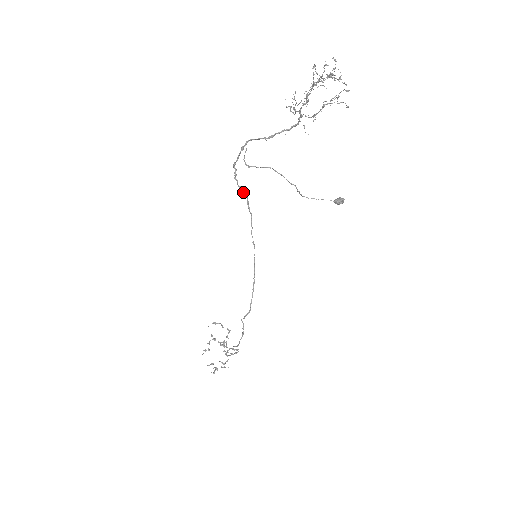
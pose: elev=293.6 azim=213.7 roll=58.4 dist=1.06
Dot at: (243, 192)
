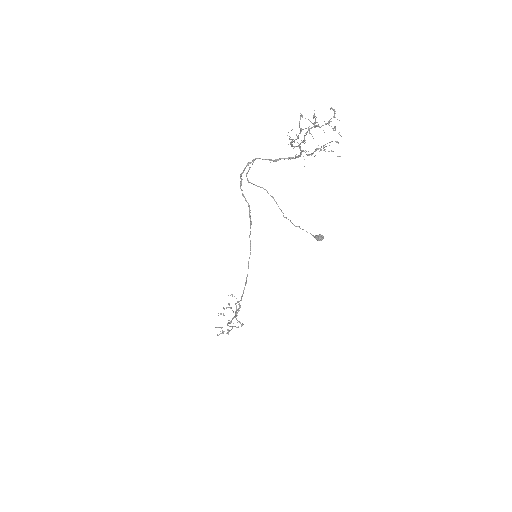
Dot at: (246, 200)
